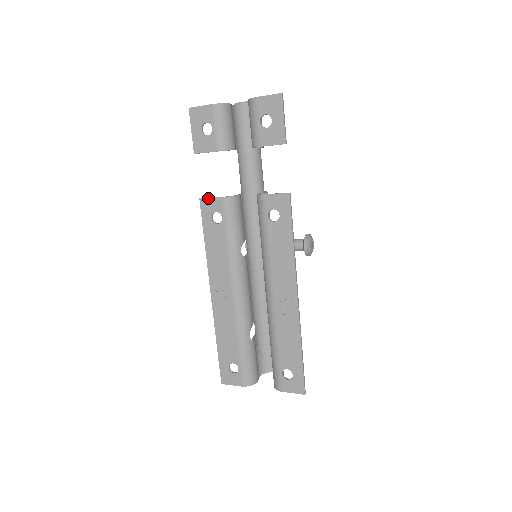
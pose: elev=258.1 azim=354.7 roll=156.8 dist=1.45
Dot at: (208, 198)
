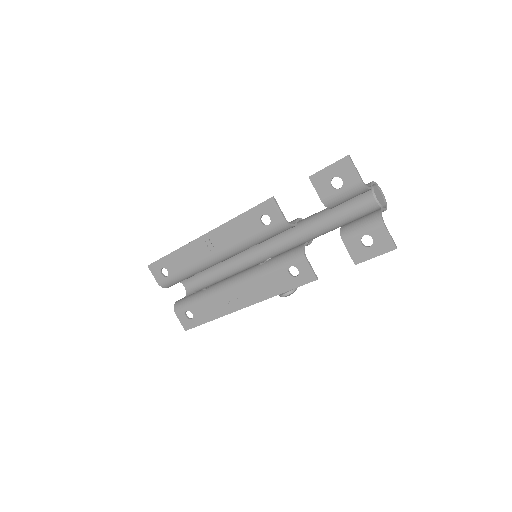
Dot at: (277, 206)
